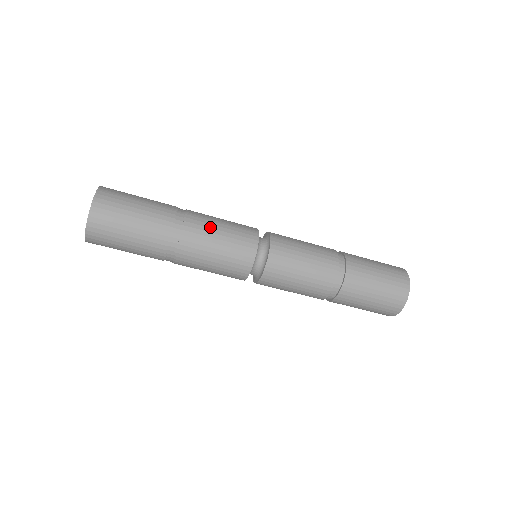
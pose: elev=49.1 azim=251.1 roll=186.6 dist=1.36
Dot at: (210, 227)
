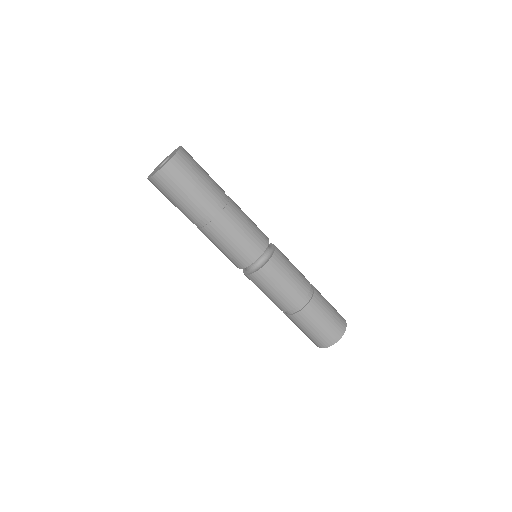
Dot at: occluded
